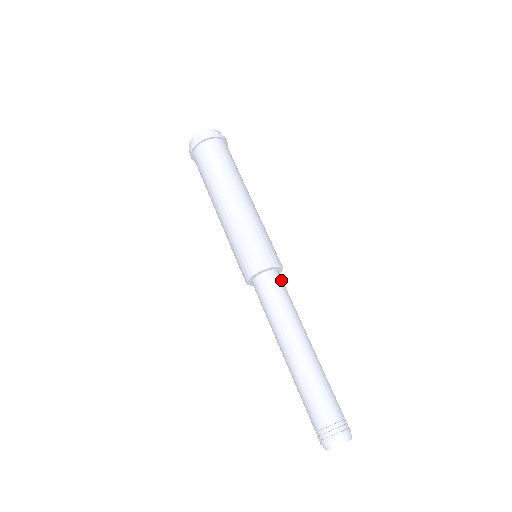
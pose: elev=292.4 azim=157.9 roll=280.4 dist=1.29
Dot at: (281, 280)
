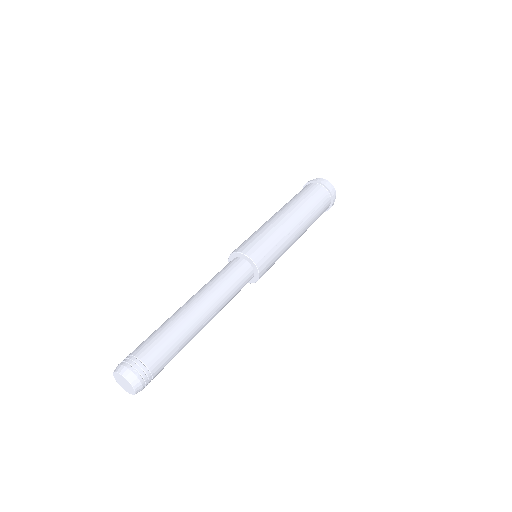
Dot at: (236, 264)
